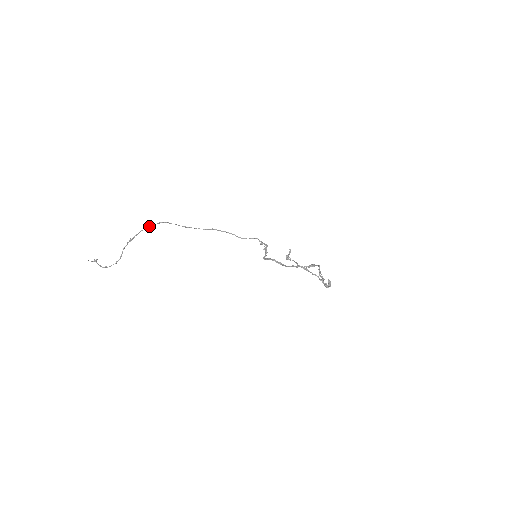
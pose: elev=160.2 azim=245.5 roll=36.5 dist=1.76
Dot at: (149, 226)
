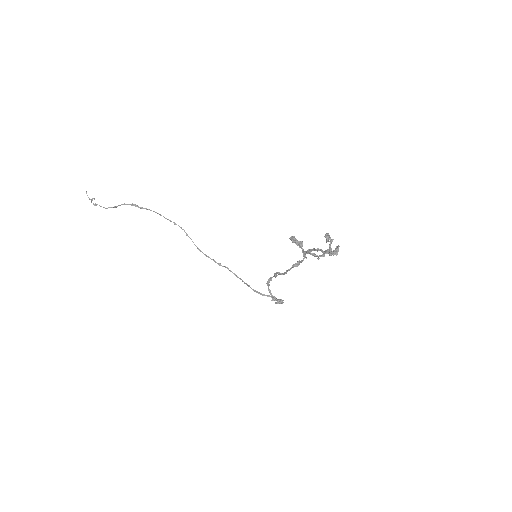
Dot at: occluded
